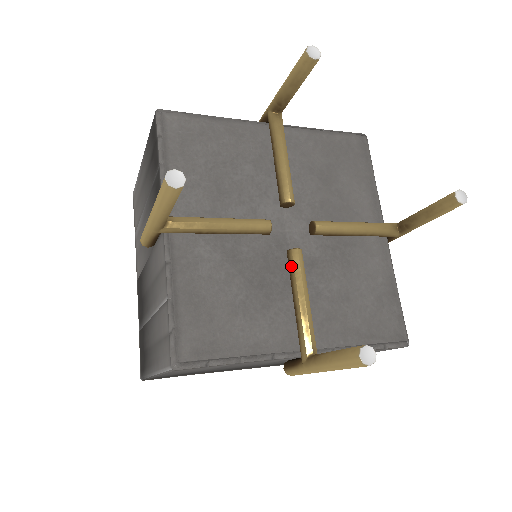
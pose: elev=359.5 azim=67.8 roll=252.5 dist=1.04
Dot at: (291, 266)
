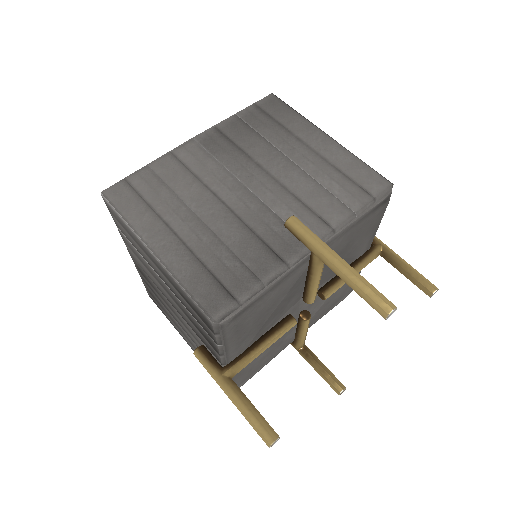
Dot at: (302, 325)
